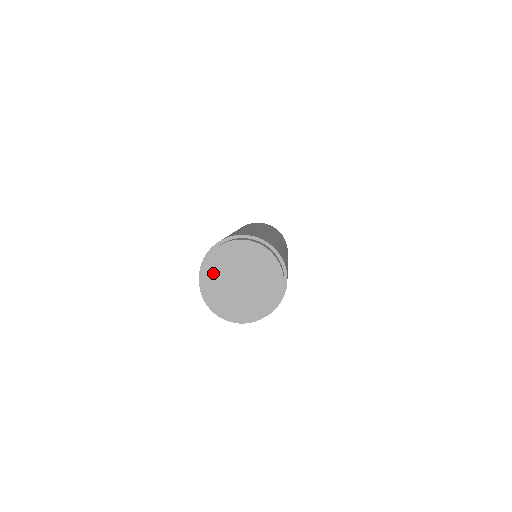
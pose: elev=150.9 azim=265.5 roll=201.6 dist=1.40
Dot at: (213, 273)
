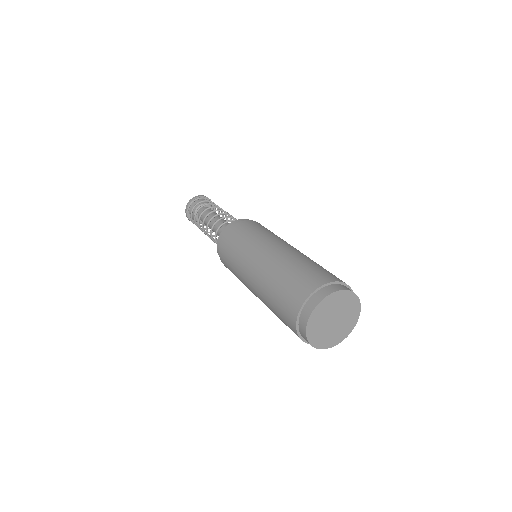
Dot at: (317, 319)
